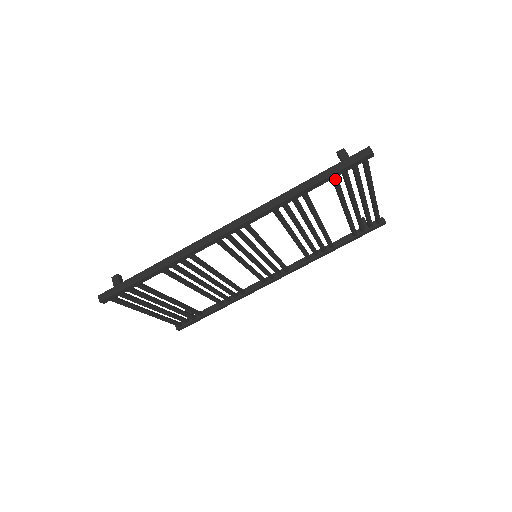
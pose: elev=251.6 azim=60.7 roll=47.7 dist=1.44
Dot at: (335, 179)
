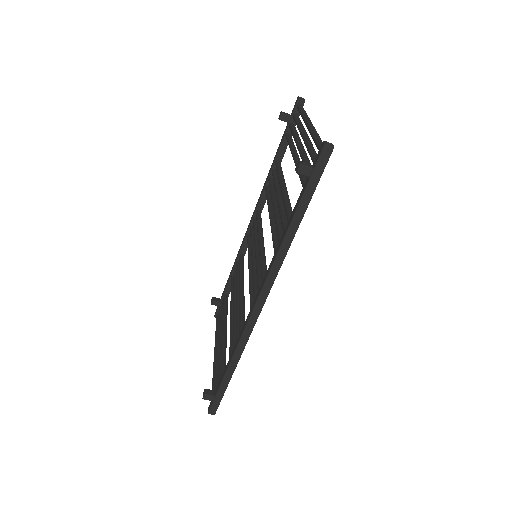
Dot at: occluded
